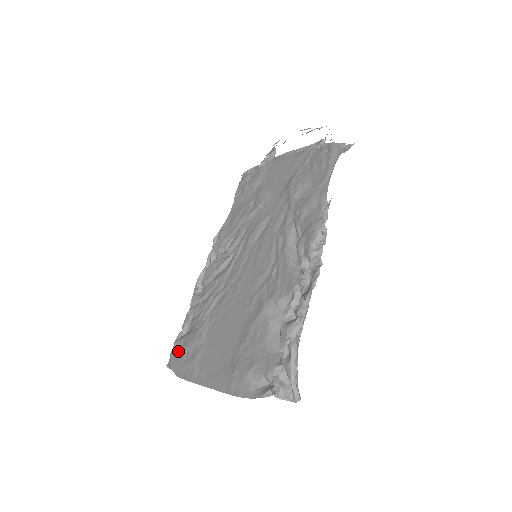
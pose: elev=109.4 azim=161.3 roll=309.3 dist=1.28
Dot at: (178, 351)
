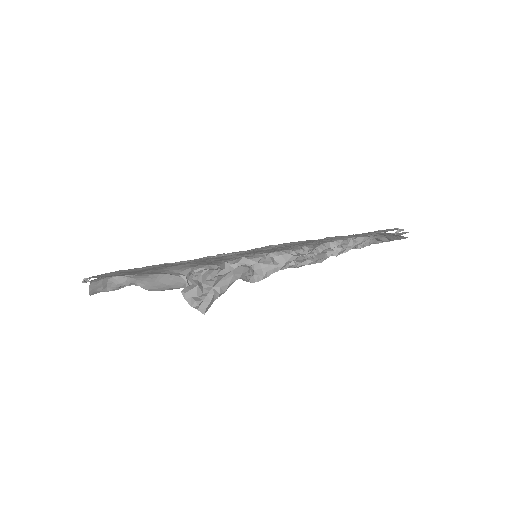
Dot at: occluded
